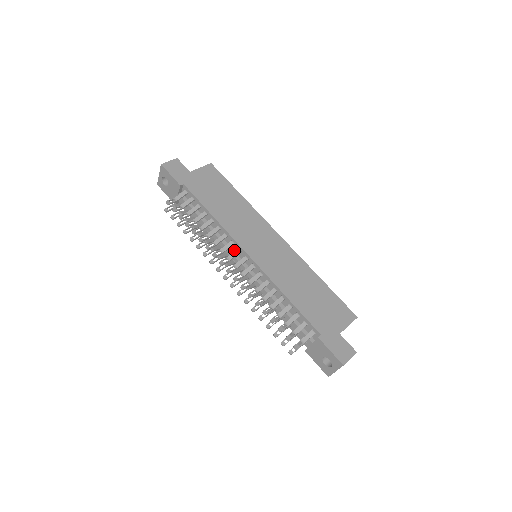
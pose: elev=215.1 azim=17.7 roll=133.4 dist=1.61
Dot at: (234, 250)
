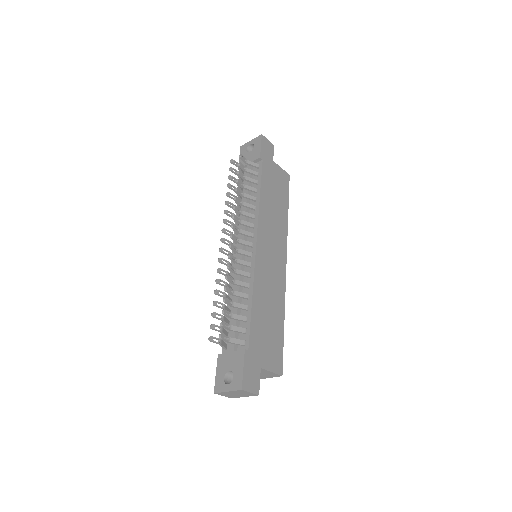
Dot at: occluded
